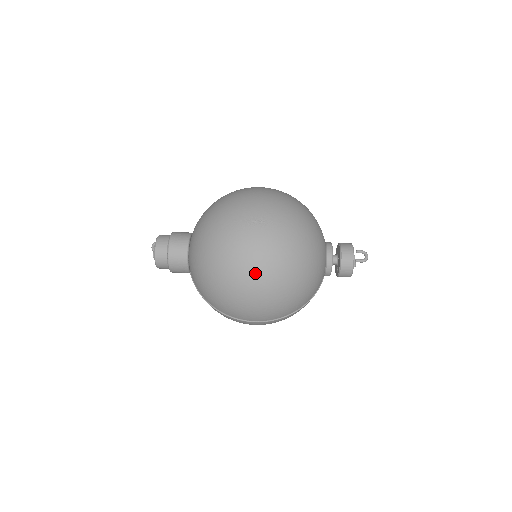
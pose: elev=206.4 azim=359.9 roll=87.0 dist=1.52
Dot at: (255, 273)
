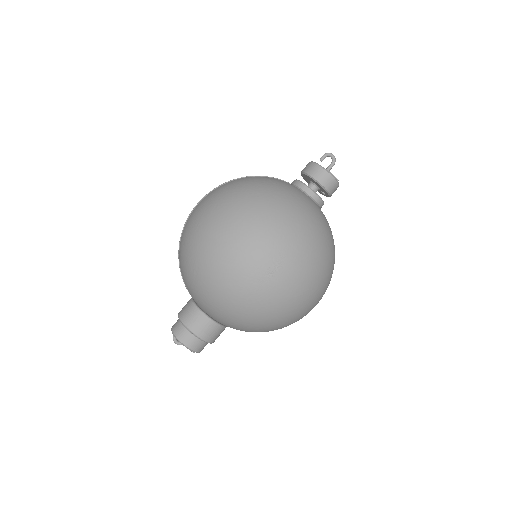
Dot at: (308, 299)
